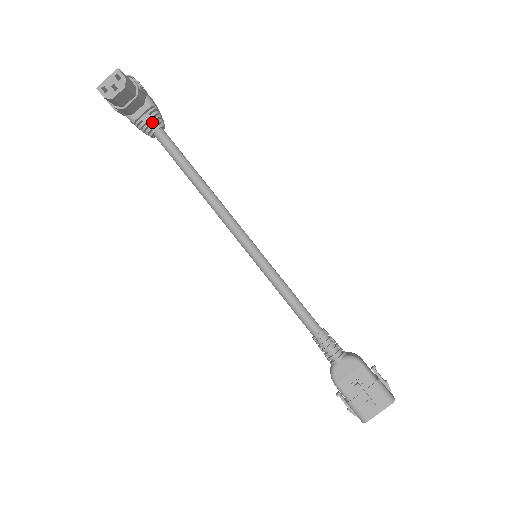
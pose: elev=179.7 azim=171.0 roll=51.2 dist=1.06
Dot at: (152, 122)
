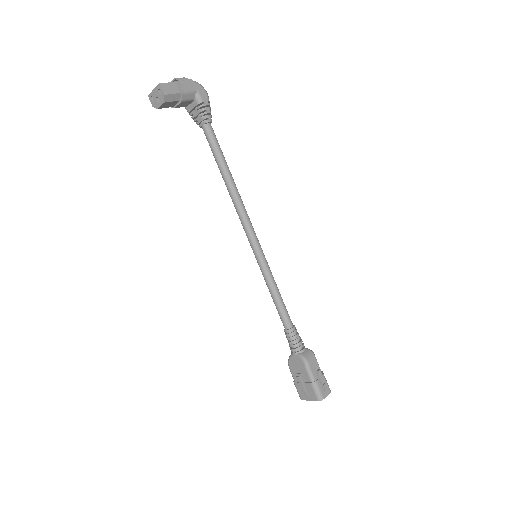
Dot at: (199, 118)
